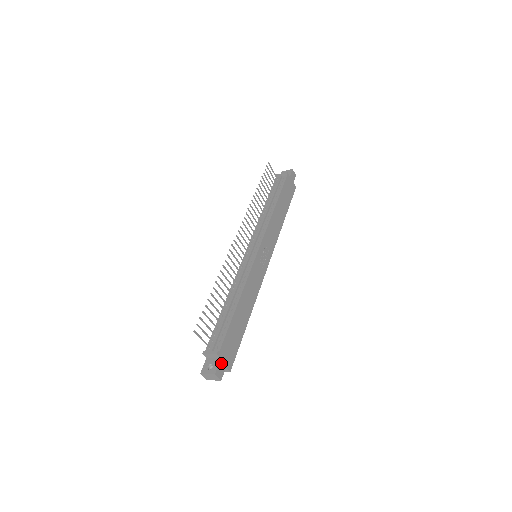
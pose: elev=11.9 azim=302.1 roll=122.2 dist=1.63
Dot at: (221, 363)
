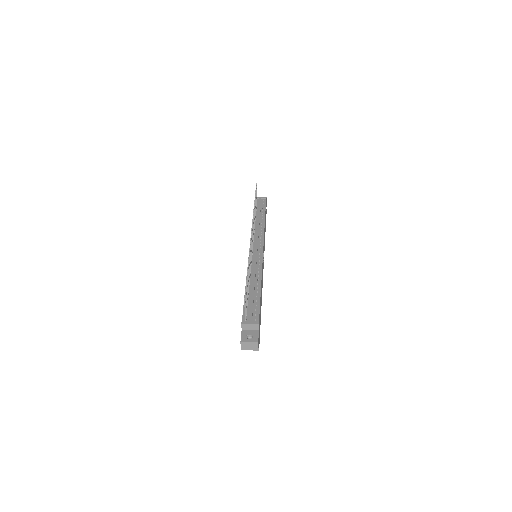
Dot at: occluded
